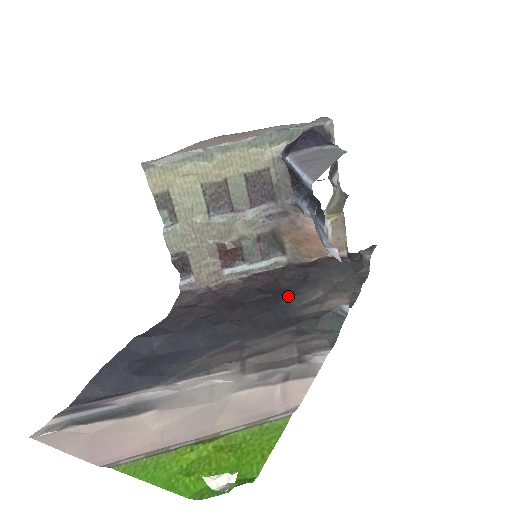
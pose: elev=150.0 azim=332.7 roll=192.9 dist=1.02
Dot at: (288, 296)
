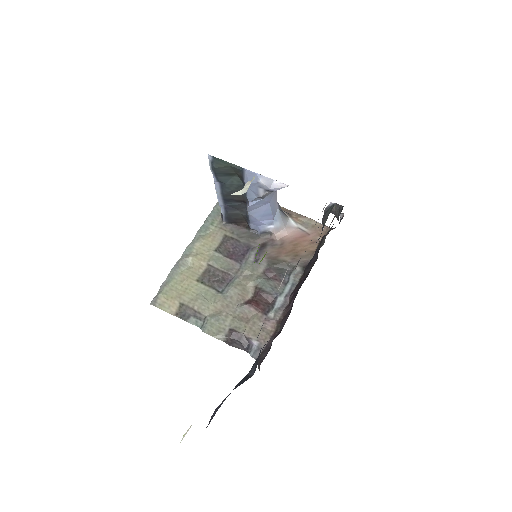
Dot at: (310, 261)
